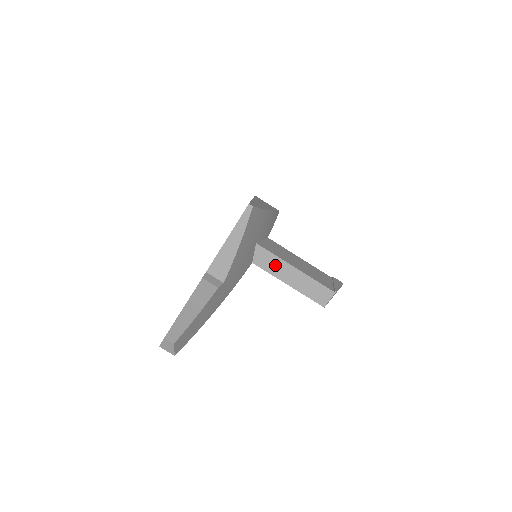
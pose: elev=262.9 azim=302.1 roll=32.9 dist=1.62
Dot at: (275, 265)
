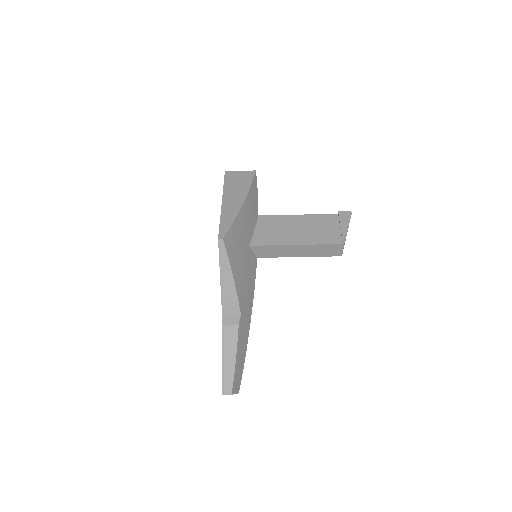
Dot at: (277, 251)
